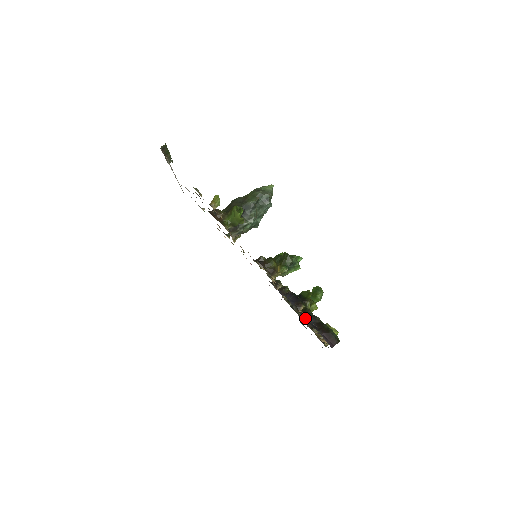
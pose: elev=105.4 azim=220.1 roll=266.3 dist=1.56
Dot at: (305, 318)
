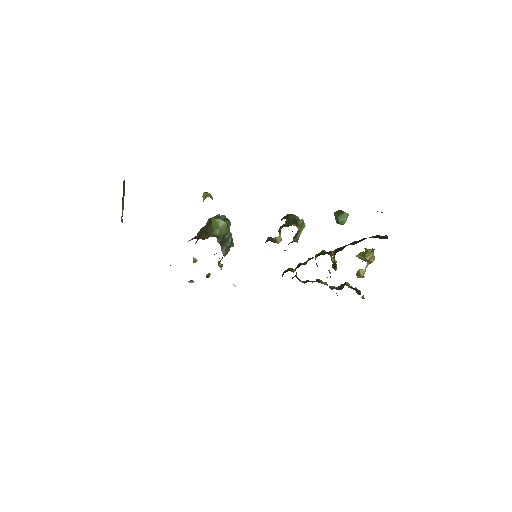
Dot at: occluded
